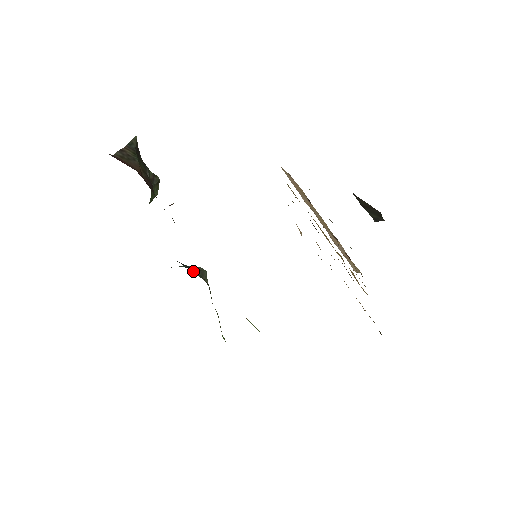
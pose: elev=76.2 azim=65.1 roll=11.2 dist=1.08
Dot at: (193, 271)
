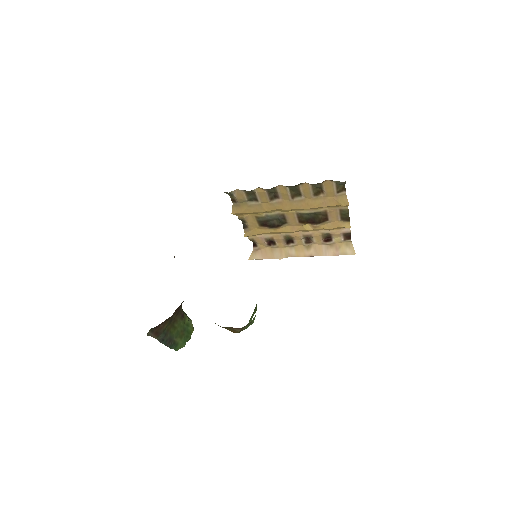
Dot at: occluded
